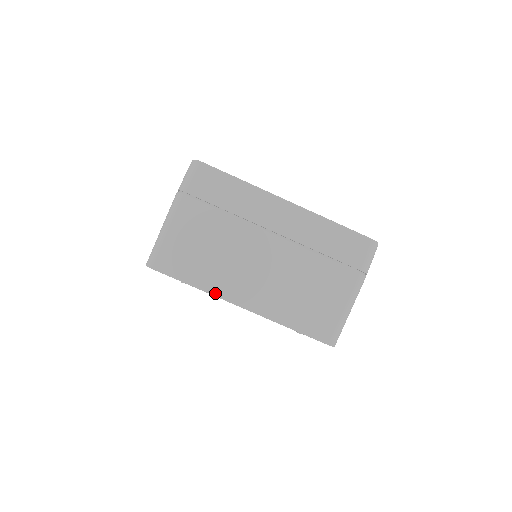
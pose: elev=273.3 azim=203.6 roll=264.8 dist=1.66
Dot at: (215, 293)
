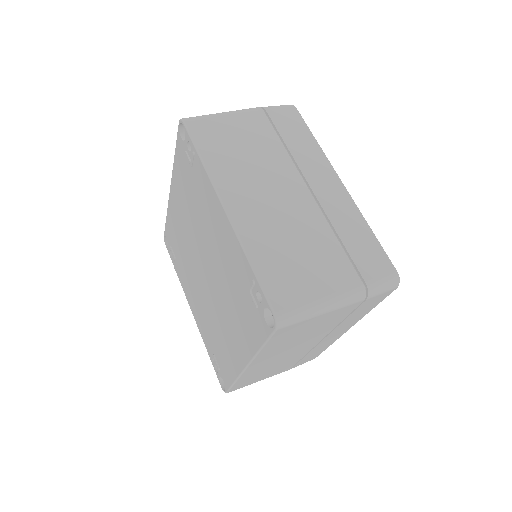
Dot at: (213, 178)
